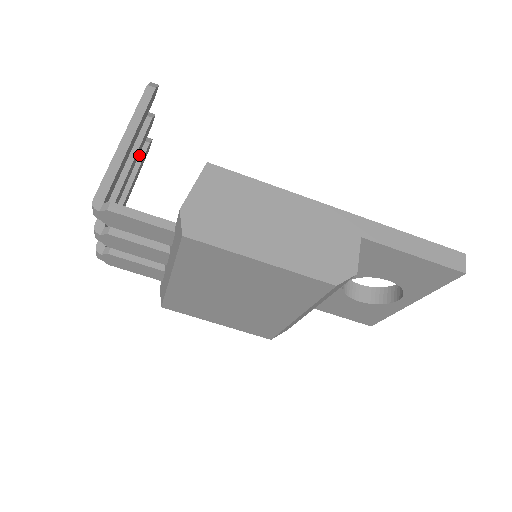
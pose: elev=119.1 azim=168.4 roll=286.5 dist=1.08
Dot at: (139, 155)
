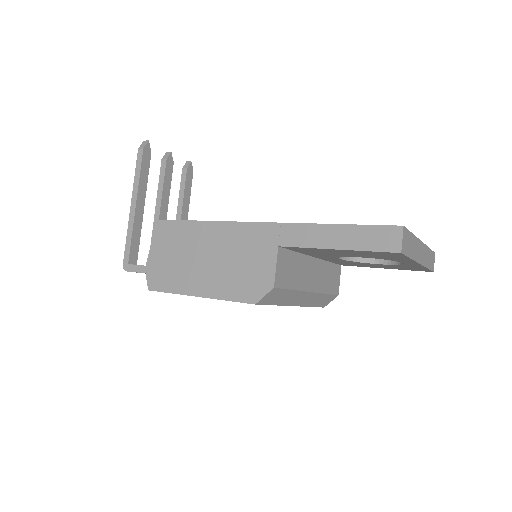
Dot at: (182, 183)
